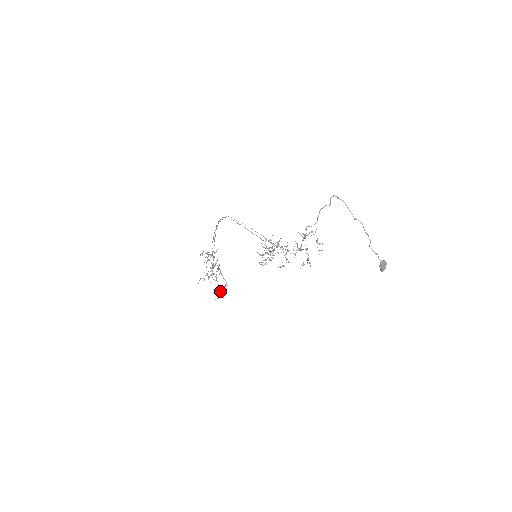
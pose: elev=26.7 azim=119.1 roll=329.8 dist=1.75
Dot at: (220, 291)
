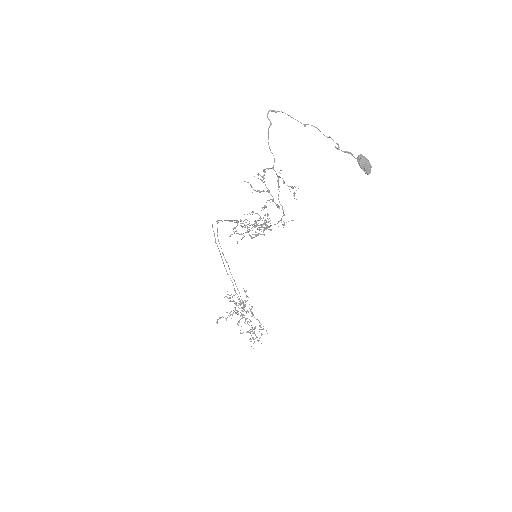
Dot at: (256, 337)
